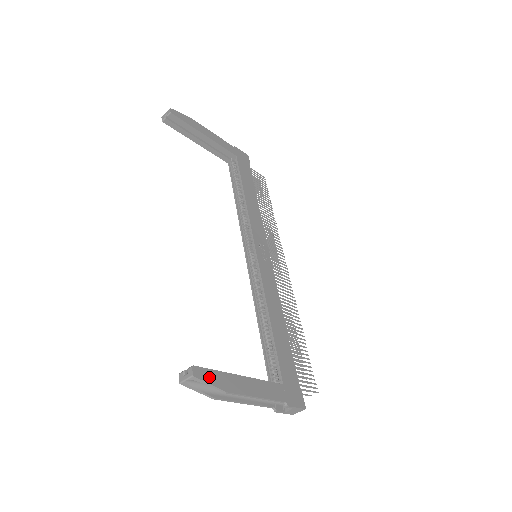
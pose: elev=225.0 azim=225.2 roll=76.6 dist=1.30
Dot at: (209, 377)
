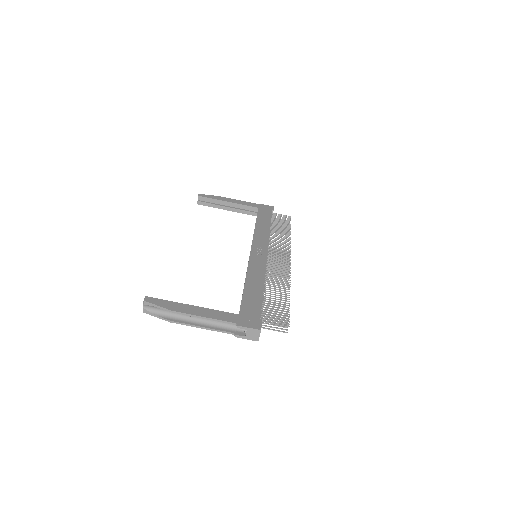
Dot at: (158, 302)
